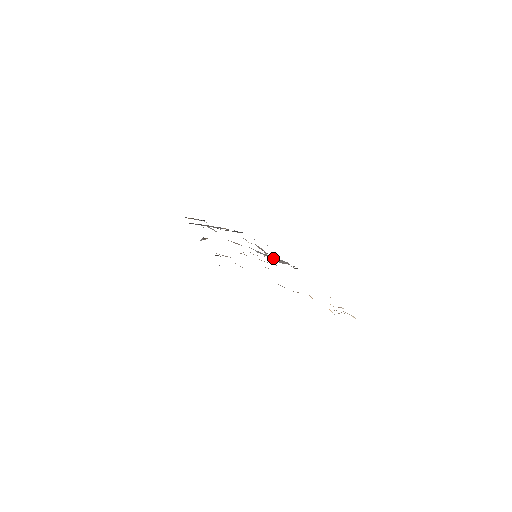
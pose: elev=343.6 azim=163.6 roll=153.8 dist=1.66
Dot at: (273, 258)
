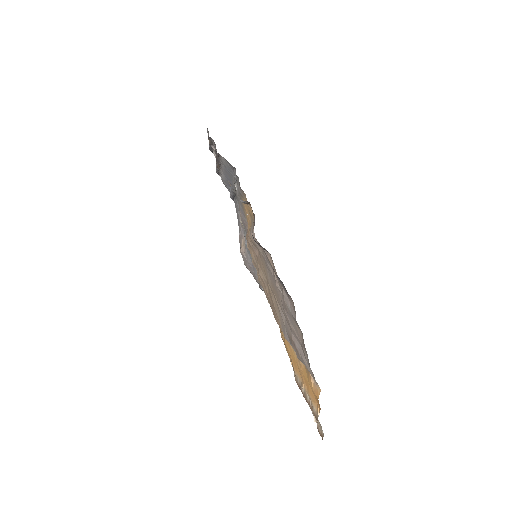
Dot at: (250, 259)
